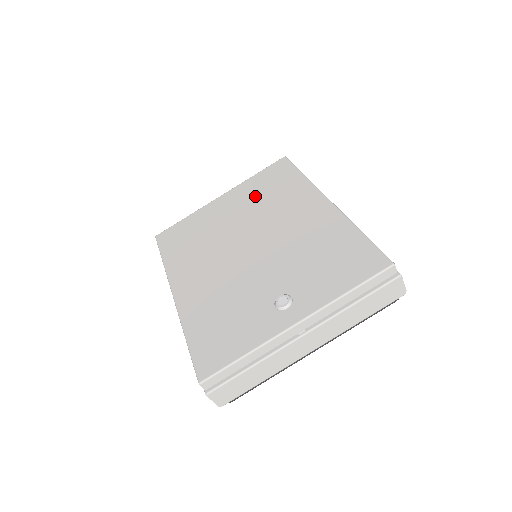
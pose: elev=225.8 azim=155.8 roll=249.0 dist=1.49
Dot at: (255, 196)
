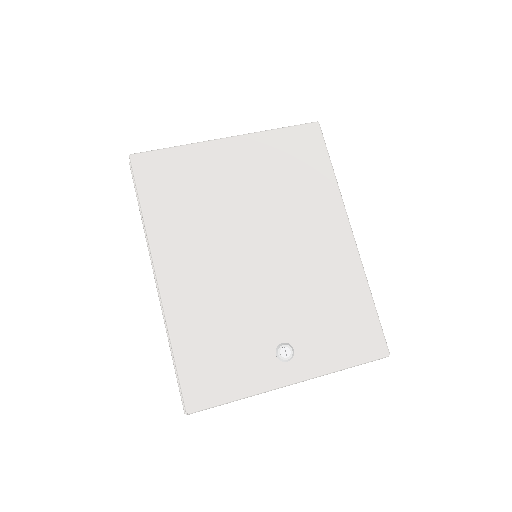
Dot at: (274, 171)
